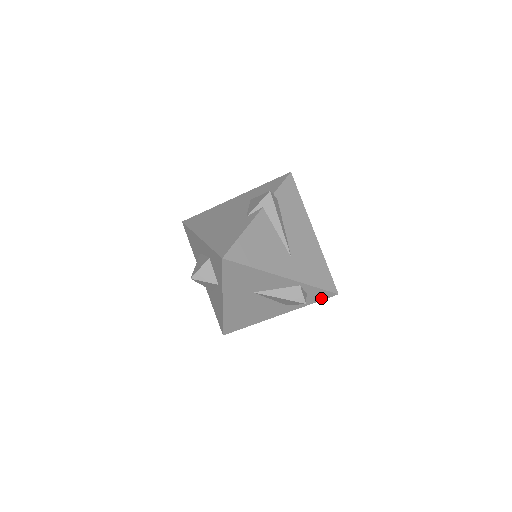
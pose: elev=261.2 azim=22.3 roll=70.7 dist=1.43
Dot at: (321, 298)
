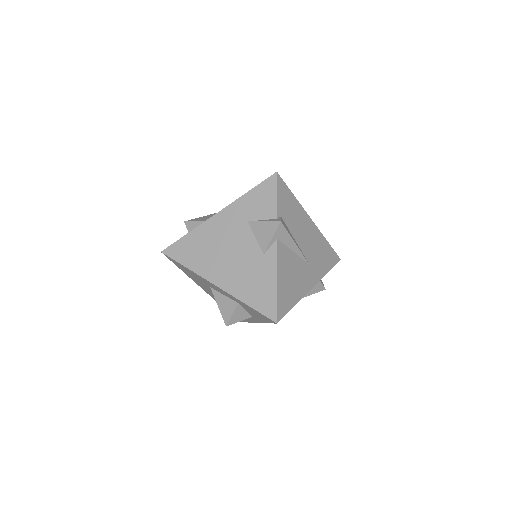
Dot at: occluded
